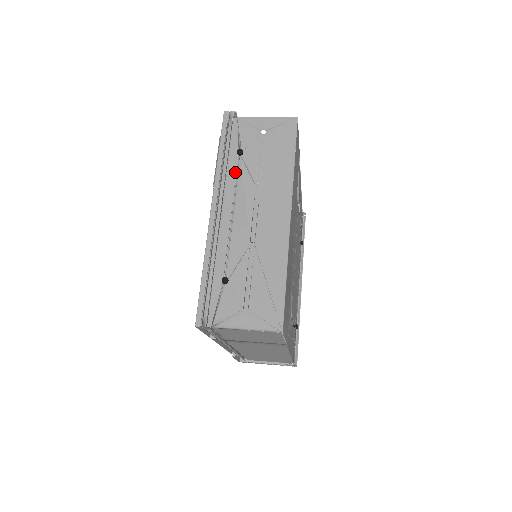
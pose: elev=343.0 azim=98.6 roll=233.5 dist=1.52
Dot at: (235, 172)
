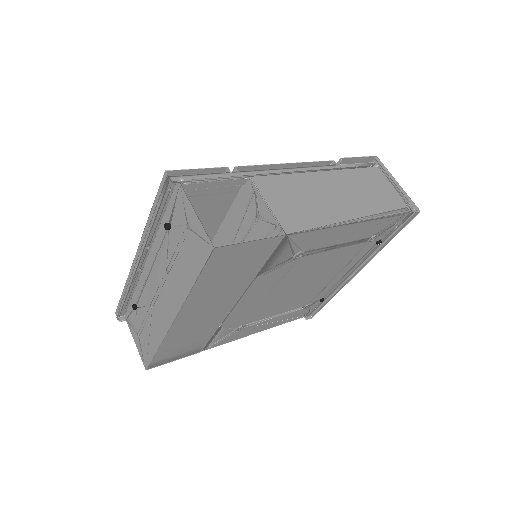
Dot at: (161, 239)
